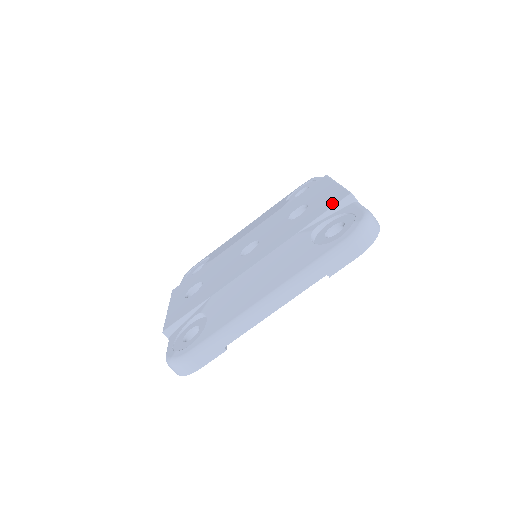
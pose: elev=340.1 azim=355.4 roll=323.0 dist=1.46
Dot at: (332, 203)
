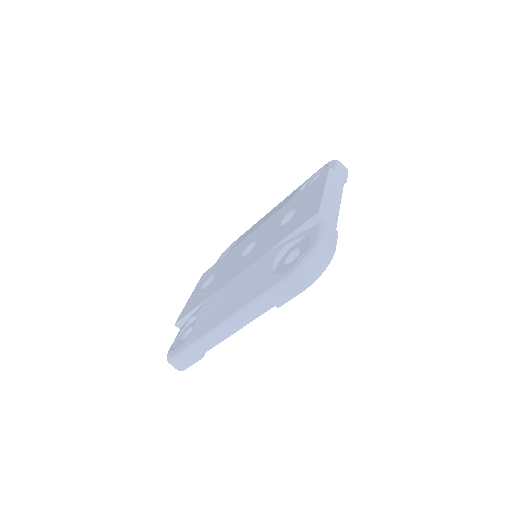
Dot at: (304, 219)
